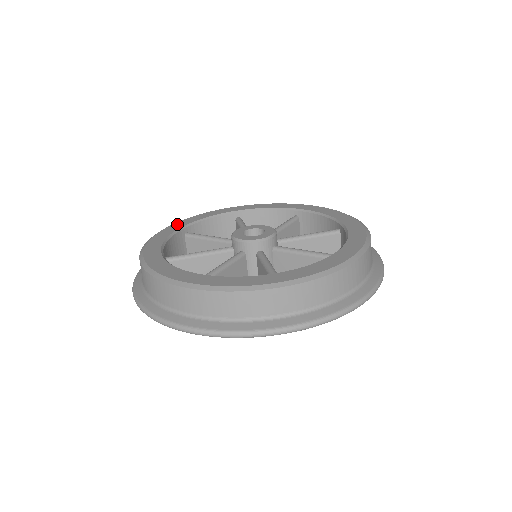
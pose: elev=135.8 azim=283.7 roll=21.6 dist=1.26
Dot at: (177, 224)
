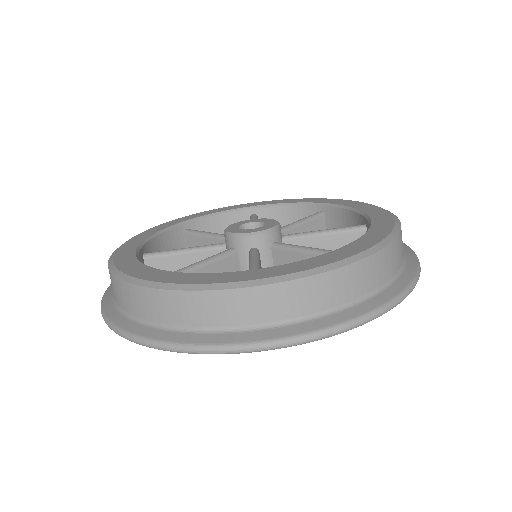
Dot at: (126, 246)
